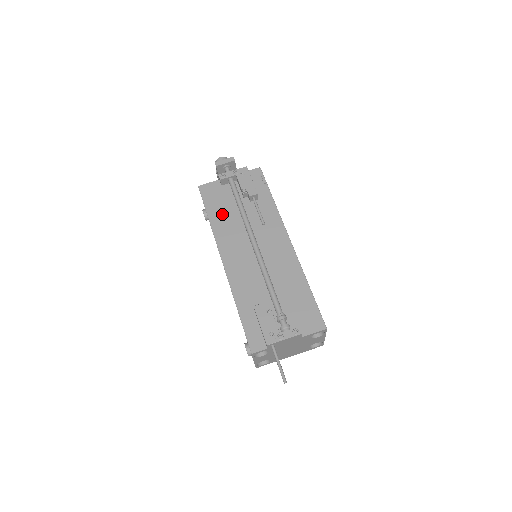
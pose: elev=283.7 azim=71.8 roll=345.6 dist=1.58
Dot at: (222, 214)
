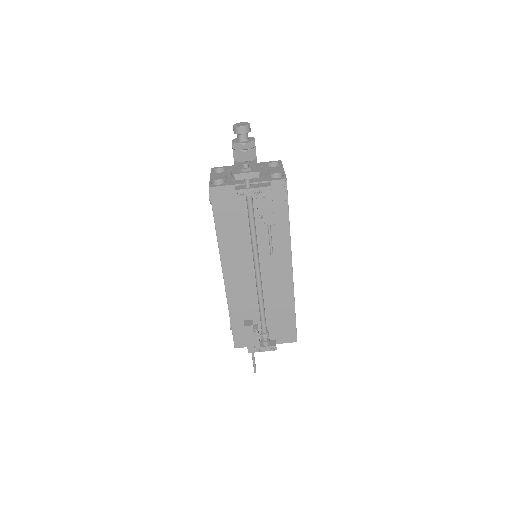
Dot at: (231, 229)
